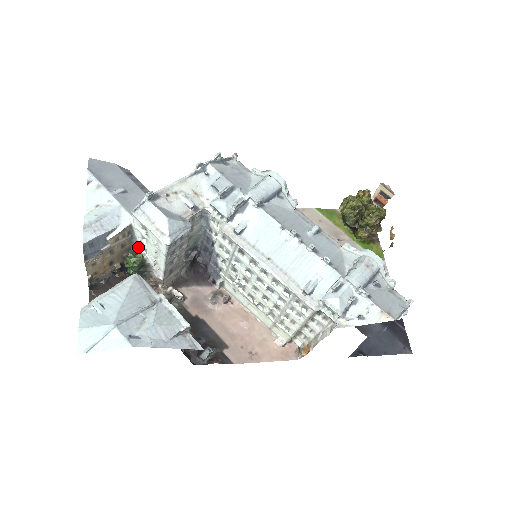
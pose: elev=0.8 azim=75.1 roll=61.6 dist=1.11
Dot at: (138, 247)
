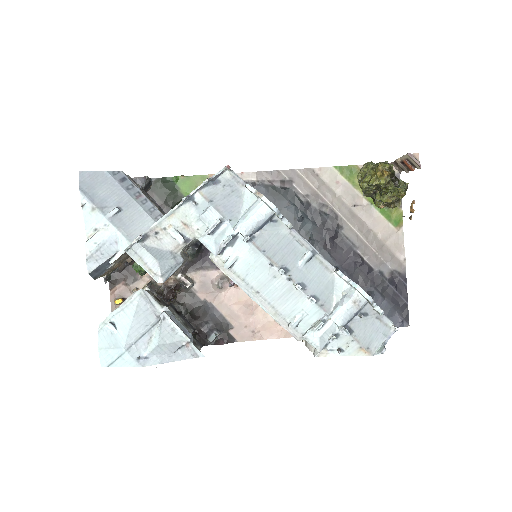
Dot at: occluded
